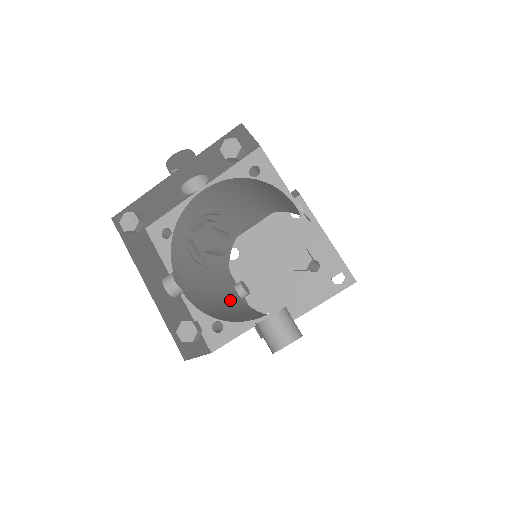
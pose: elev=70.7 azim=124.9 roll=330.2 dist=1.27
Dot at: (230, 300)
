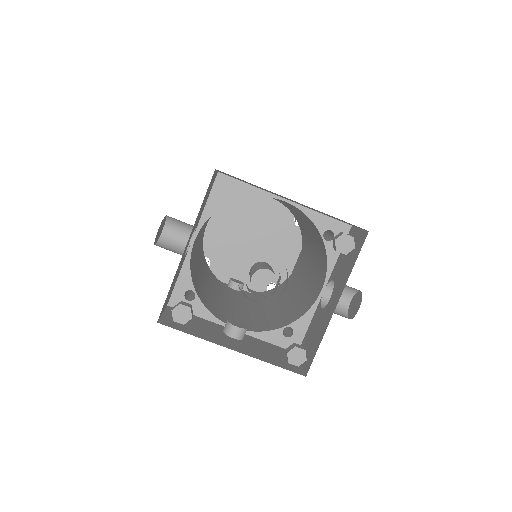
Dot at: (246, 302)
